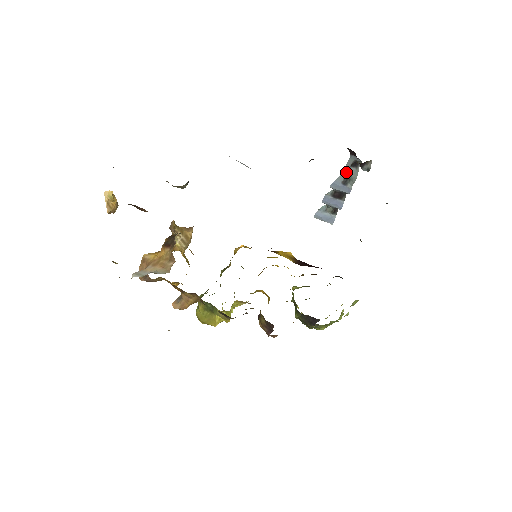
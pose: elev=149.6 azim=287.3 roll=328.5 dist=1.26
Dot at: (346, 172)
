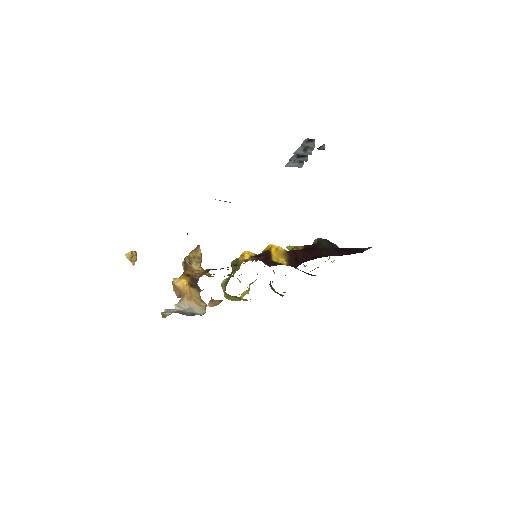
Dot at: (304, 145)
